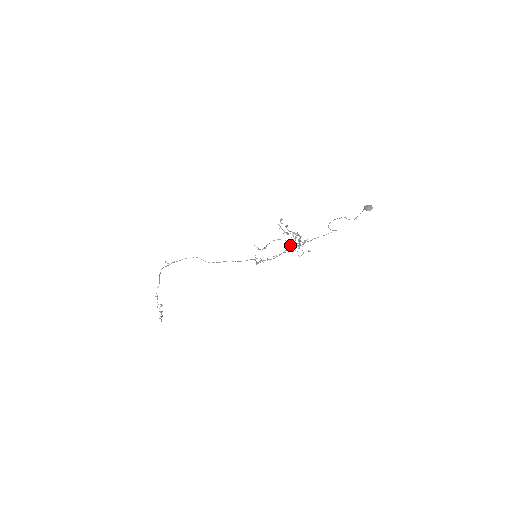
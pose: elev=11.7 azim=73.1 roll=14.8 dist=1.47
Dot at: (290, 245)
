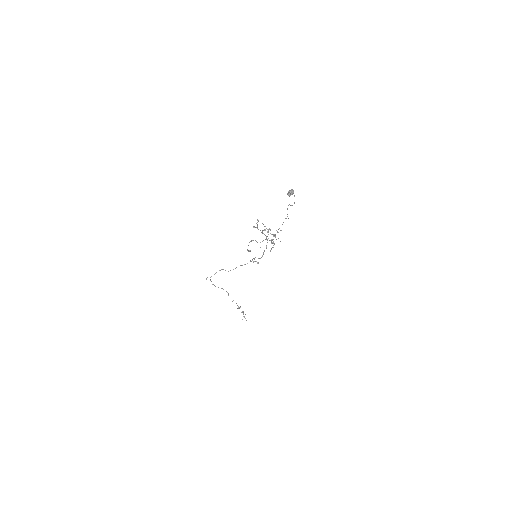
Dot at: occluded
